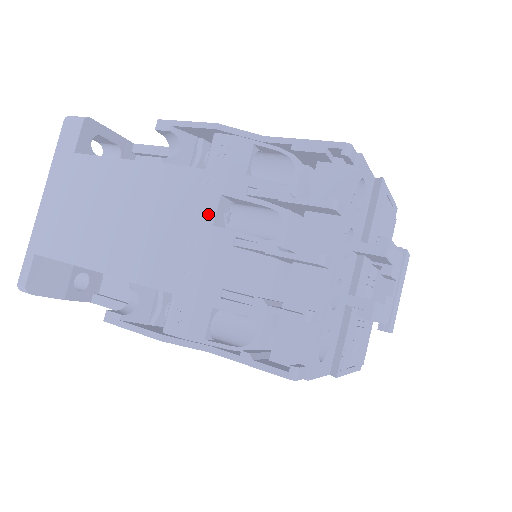
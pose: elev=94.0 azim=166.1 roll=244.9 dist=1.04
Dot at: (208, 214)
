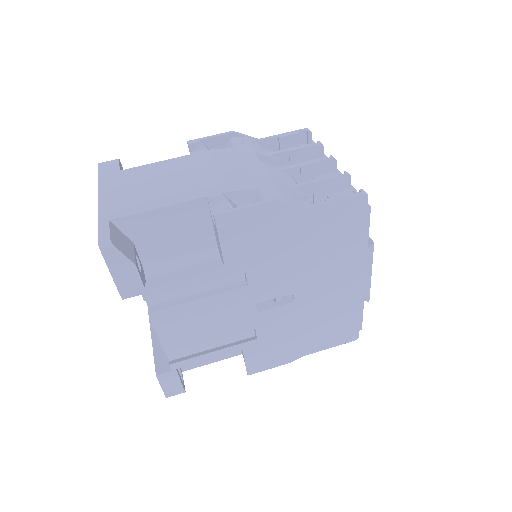
Dot at: (254, 160)
